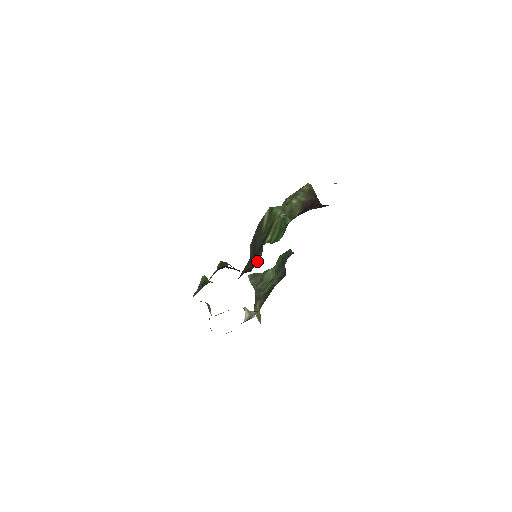
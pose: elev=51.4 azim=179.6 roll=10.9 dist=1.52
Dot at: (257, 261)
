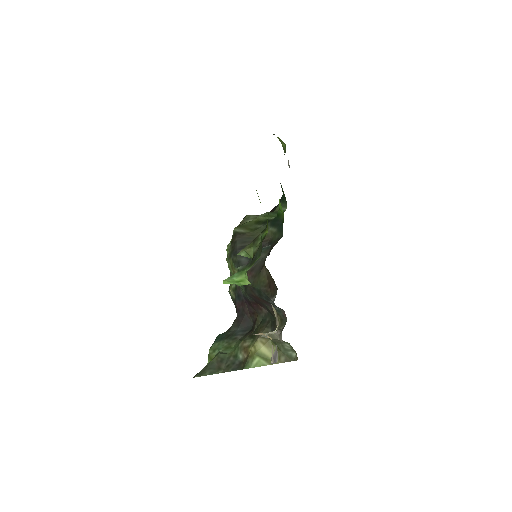
Dot at: (273, 240)
